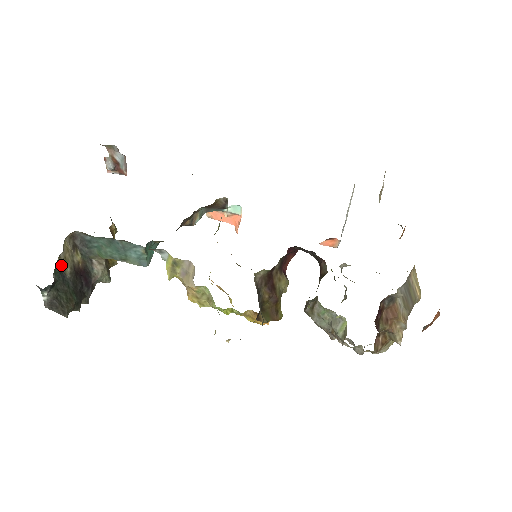
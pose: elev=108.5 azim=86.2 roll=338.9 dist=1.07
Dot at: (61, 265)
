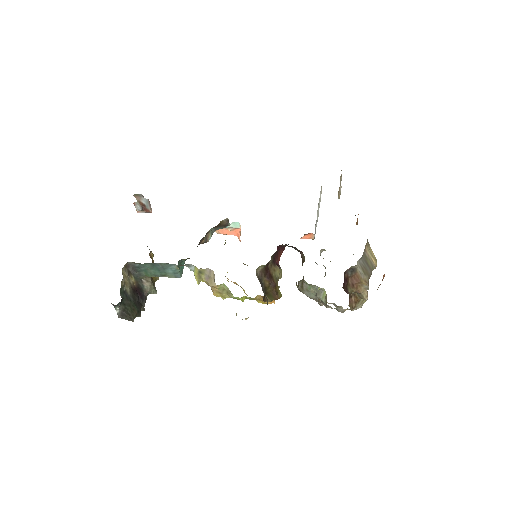
Dot at: (123, 287)
